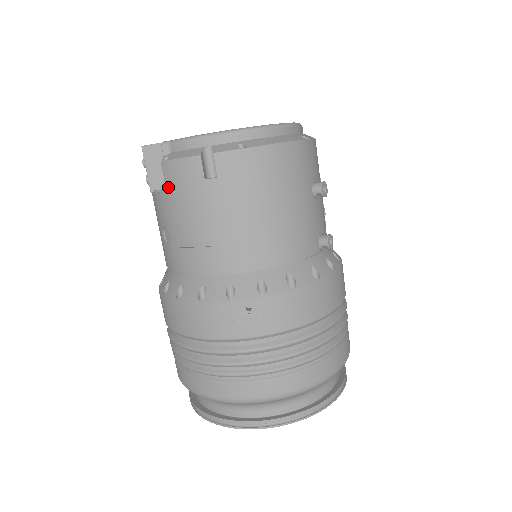
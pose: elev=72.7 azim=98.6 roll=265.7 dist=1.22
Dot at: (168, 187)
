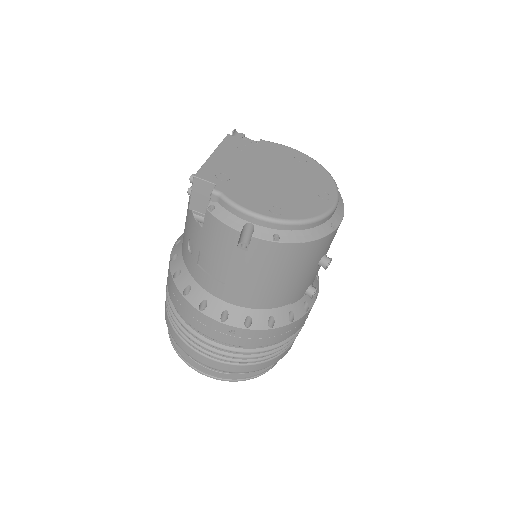
Dot at: (205, 228)
